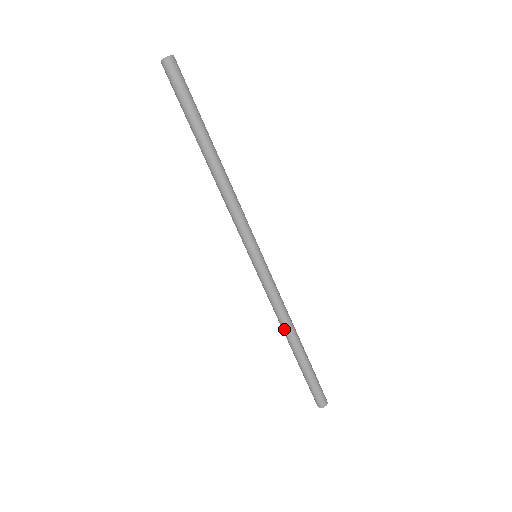
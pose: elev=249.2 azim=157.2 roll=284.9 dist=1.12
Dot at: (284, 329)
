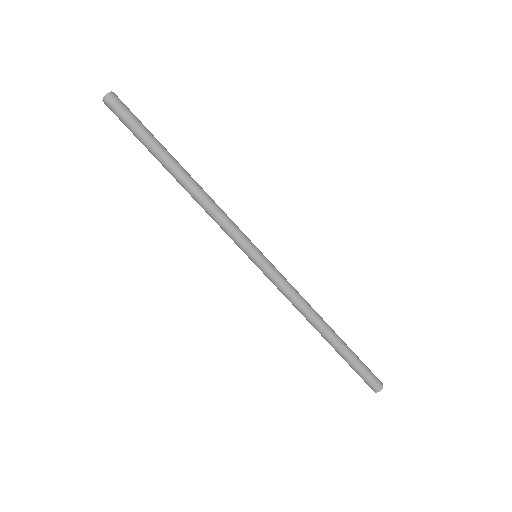
Dot at: (310, 321)
